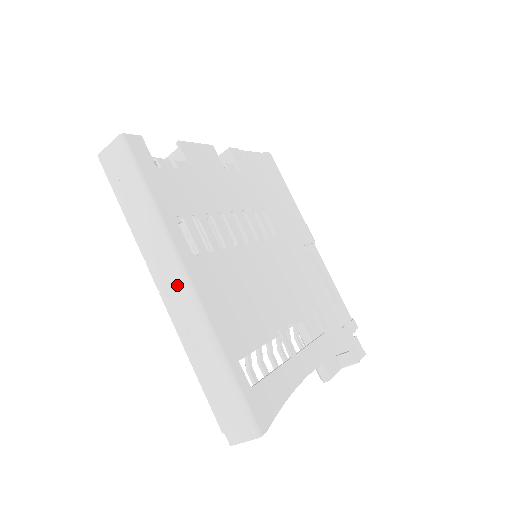
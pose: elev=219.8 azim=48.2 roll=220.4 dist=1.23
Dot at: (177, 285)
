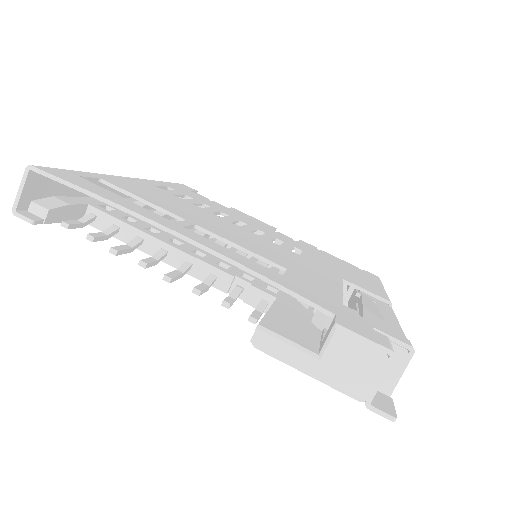
Dot at: occluded
